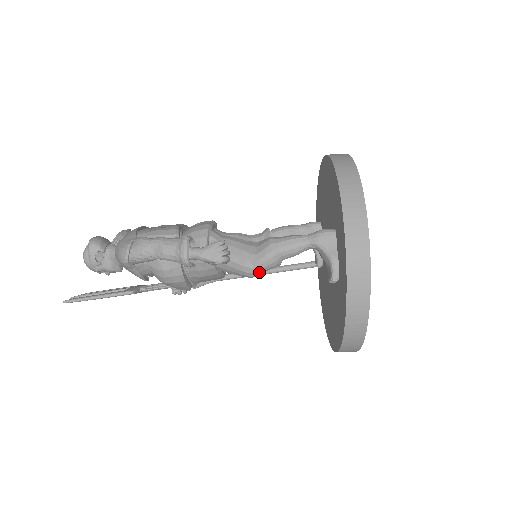
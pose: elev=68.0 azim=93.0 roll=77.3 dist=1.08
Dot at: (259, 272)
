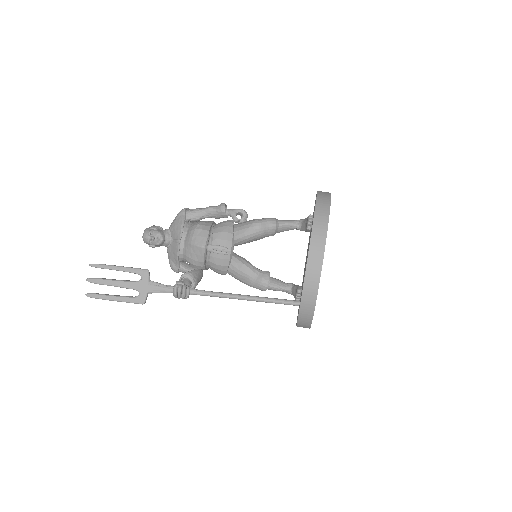
Dot at: (263, 222)
